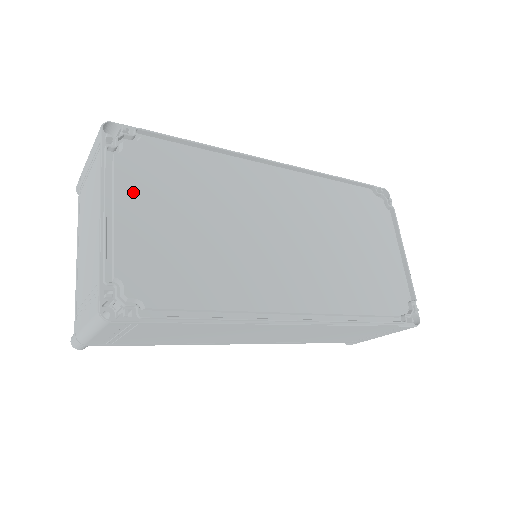
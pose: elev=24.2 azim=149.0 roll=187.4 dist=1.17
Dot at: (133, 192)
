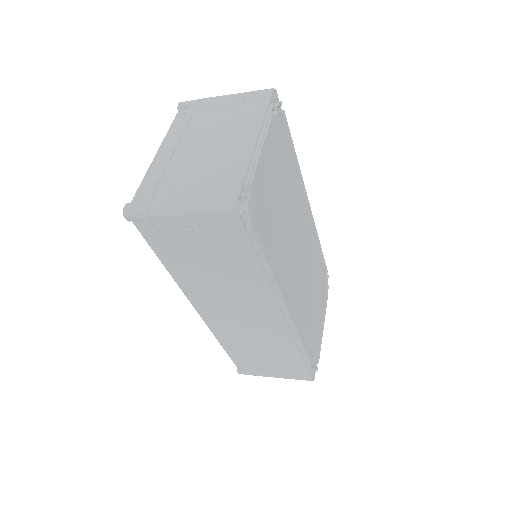
Dot at: (271, 146)
